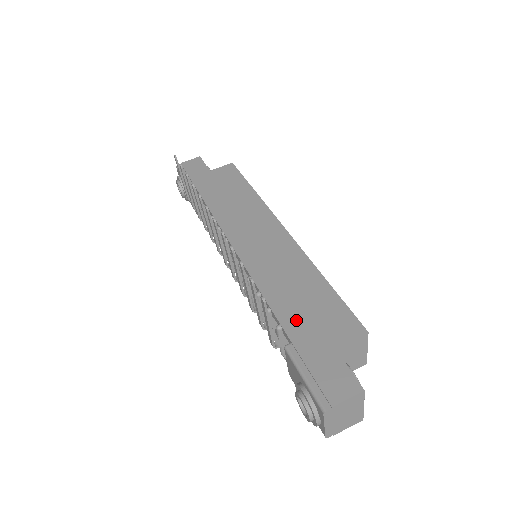
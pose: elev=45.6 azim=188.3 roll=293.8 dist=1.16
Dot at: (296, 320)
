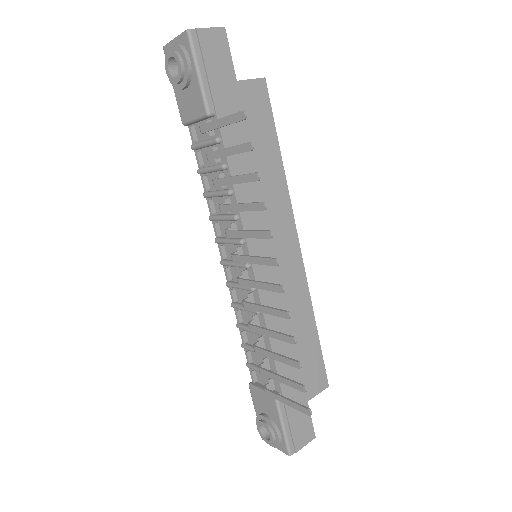
Dot at: (289, 372)
